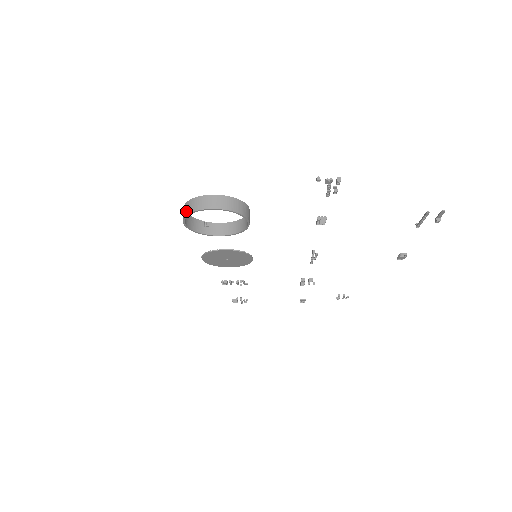
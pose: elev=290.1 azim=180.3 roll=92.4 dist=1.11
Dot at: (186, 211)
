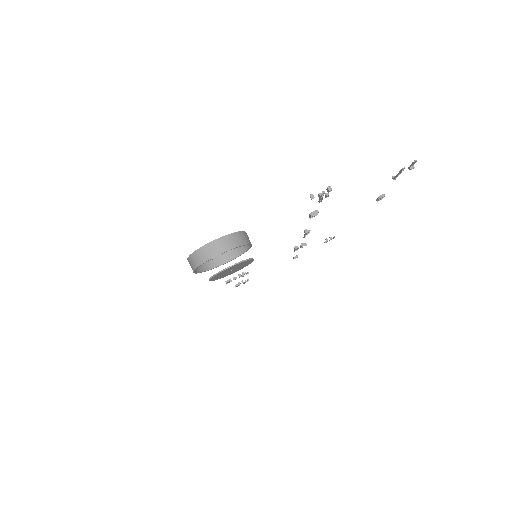
Dot at: (194, 264)
